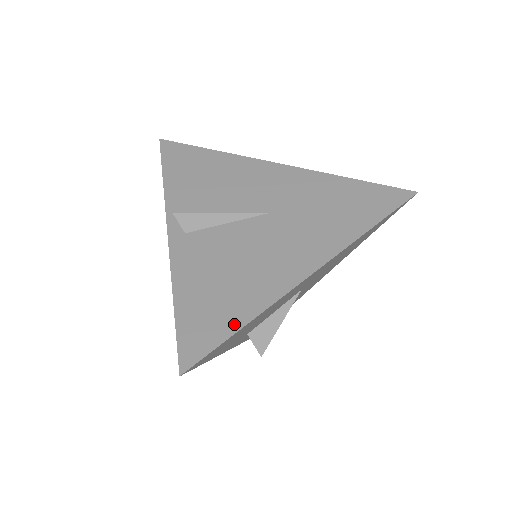
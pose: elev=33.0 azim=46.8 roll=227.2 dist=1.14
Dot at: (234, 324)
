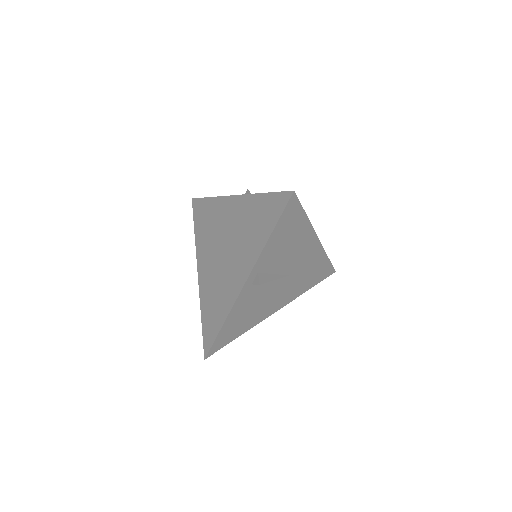
Dot at: (235, 337)
